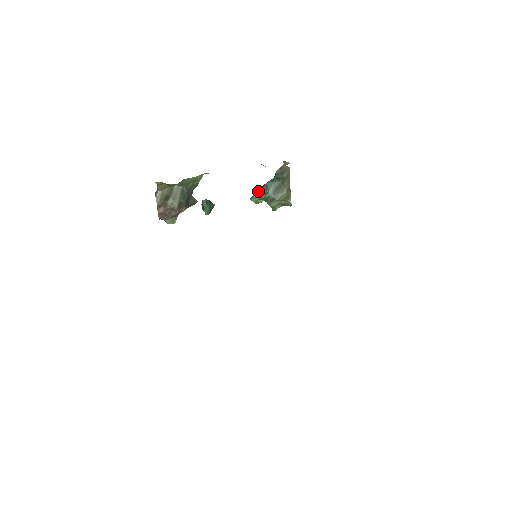
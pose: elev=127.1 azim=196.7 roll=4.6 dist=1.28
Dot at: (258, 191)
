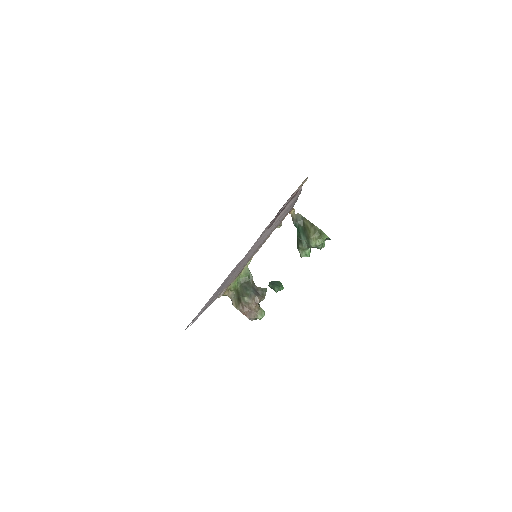
Dot at: (298, 247)
